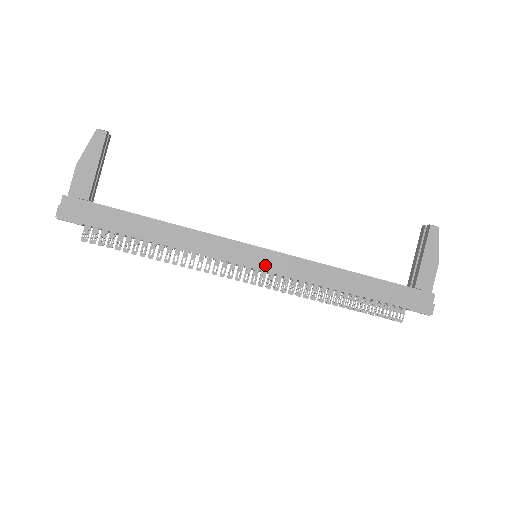
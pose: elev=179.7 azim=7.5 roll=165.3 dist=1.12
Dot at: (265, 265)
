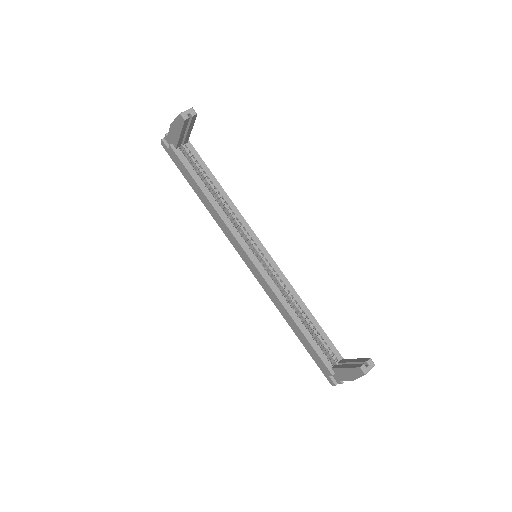
Dot at: (251, 268)
